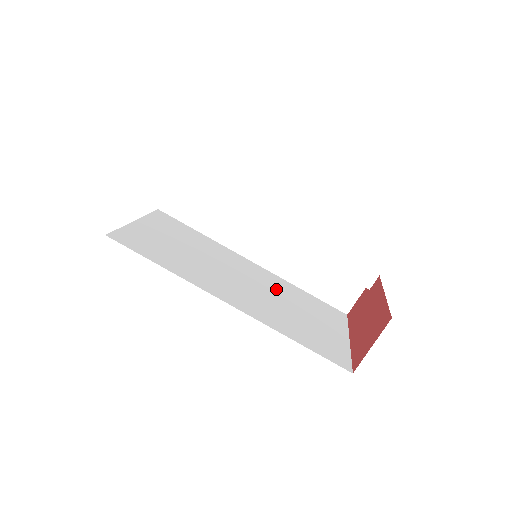
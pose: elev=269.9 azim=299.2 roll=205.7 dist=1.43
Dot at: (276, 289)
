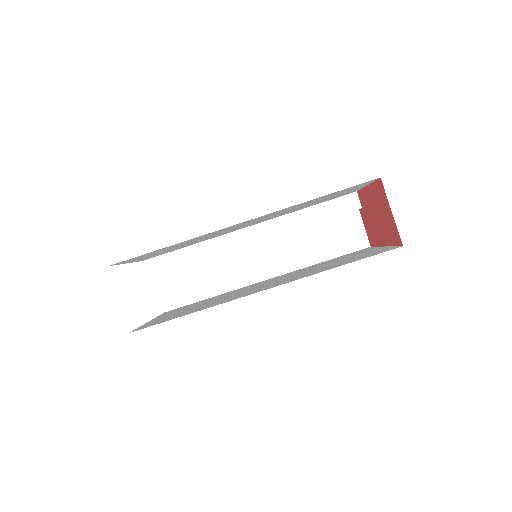
Dot at: (298, 272)
